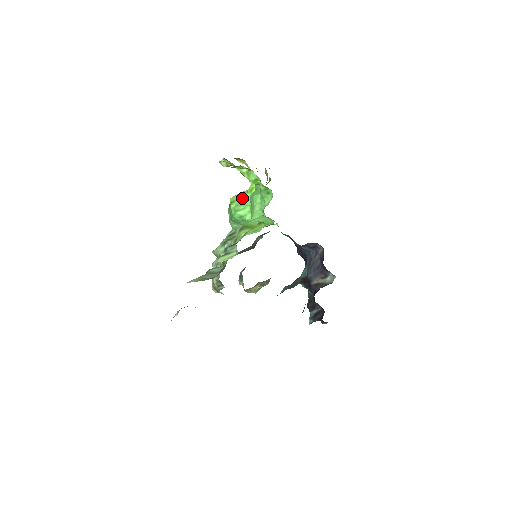
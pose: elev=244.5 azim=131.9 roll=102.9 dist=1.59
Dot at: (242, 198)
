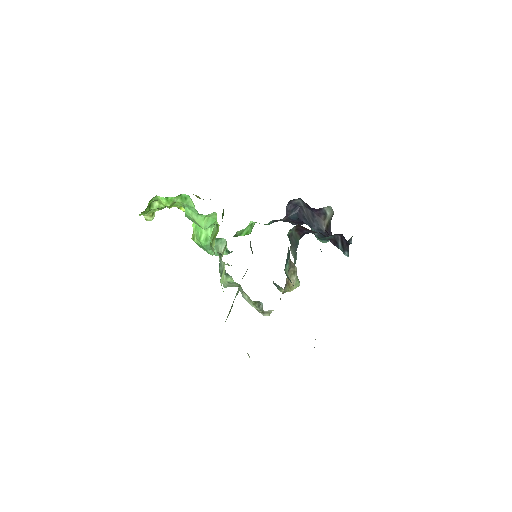
Dot at: occluded
